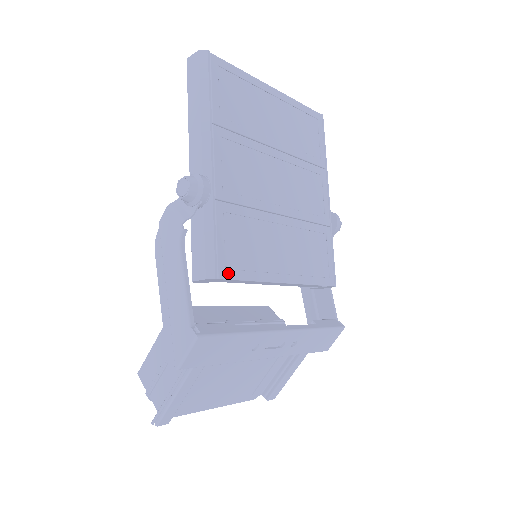
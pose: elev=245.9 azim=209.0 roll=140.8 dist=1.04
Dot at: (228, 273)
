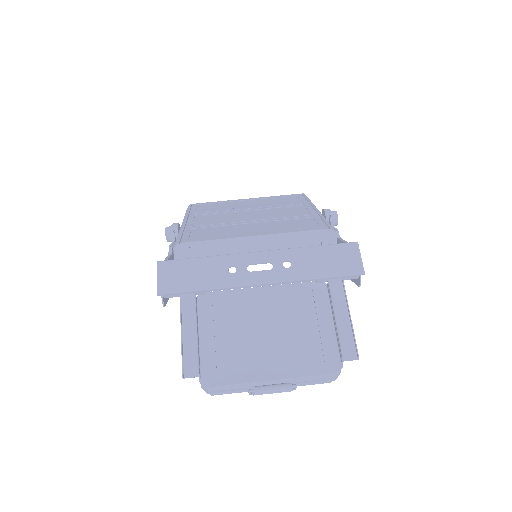
Dot at: (190, 241)
